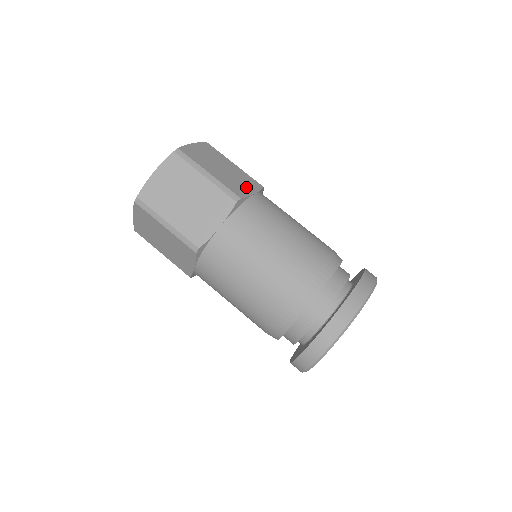
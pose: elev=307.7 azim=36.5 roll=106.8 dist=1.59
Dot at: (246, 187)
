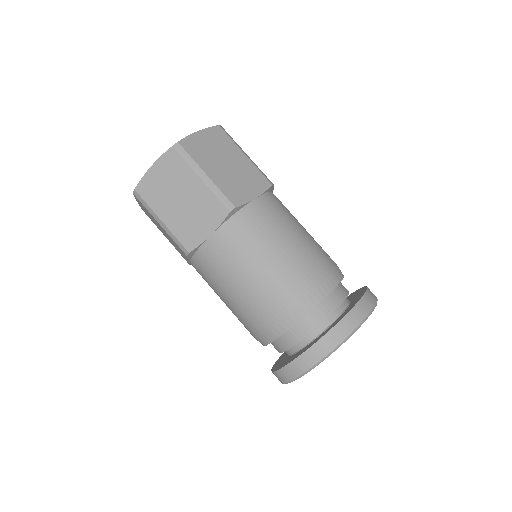
Dot at: (248, 189)
